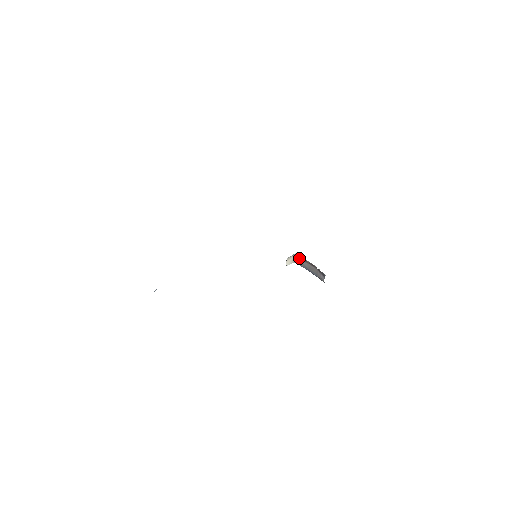
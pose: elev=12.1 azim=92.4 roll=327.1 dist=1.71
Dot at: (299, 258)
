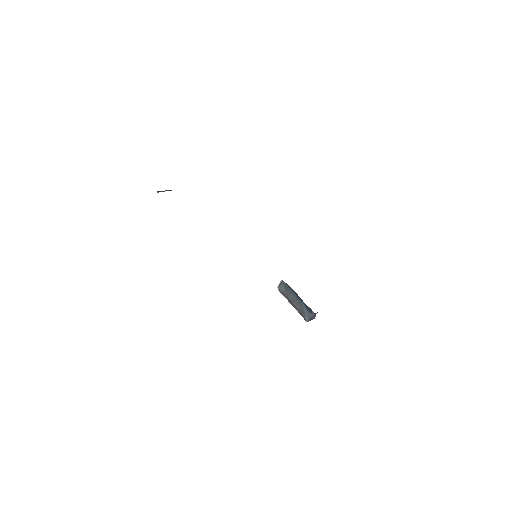
Dot at: occluded
